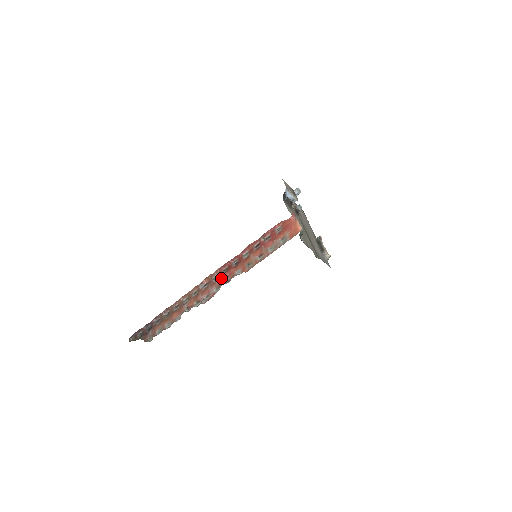
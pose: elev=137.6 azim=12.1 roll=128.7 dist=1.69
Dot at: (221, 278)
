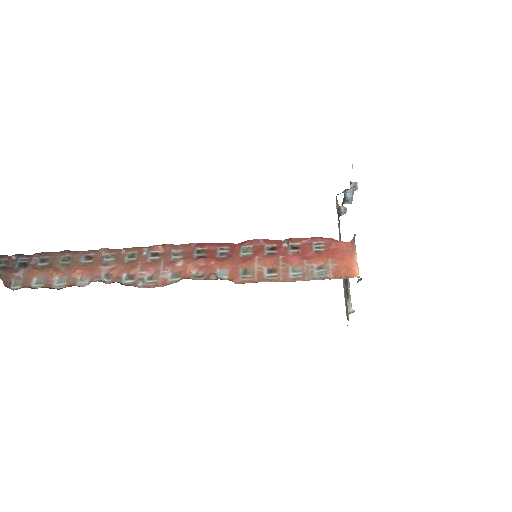
Dot at: (189, 264)
